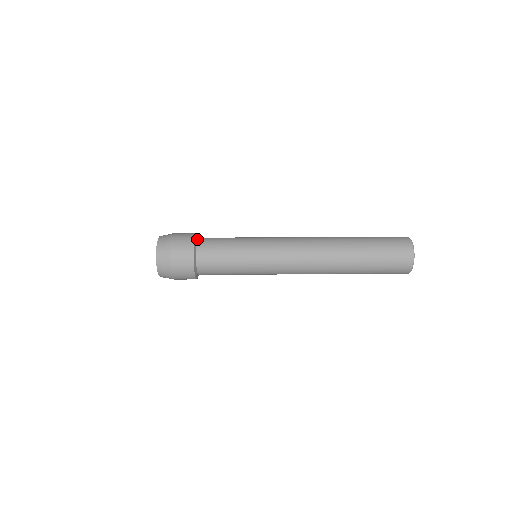
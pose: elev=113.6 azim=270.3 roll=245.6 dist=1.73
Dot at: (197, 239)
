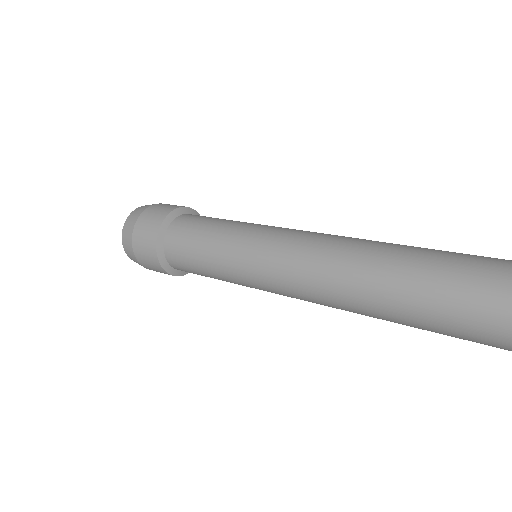
Dot at: (183, 213)
